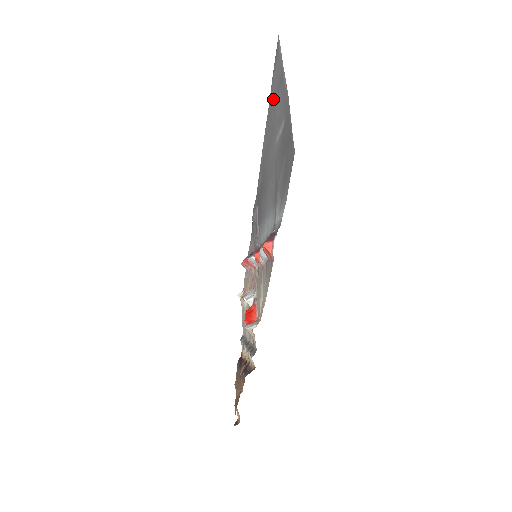
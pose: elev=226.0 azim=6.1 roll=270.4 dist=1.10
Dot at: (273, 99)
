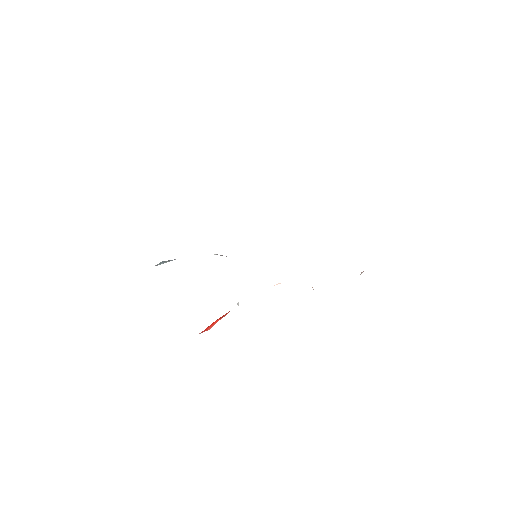
Dot at: occluded
